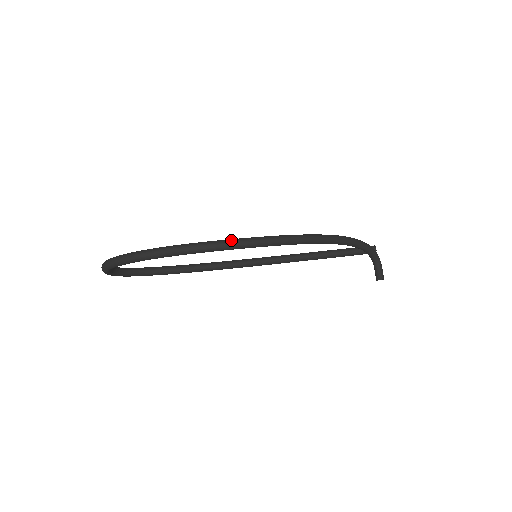
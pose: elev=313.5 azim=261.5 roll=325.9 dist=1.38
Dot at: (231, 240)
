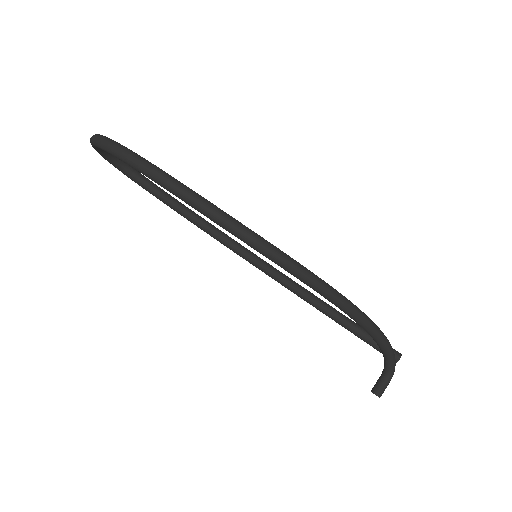
Dot at: (218, 209)
